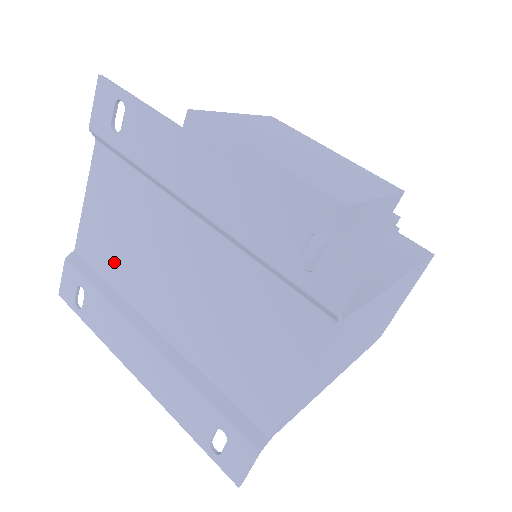
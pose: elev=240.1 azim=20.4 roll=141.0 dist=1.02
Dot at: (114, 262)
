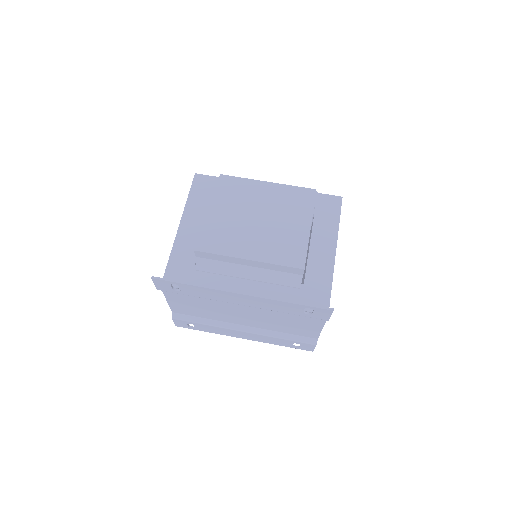
Dot at: (202, 314)
